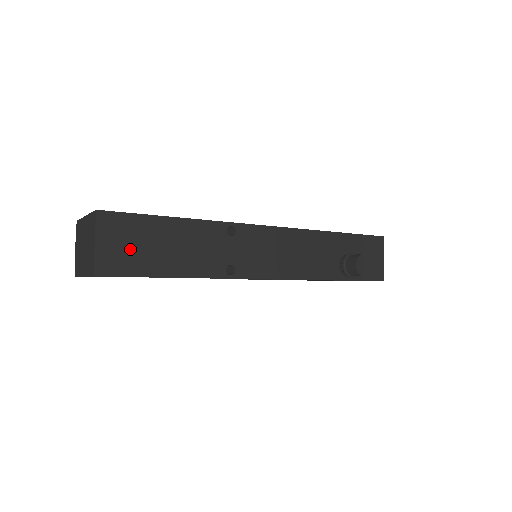
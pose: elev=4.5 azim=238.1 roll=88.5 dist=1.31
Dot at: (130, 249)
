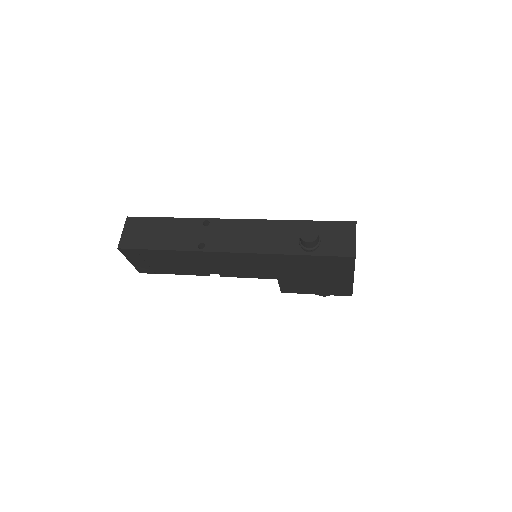
Dot at: (140, 235)
